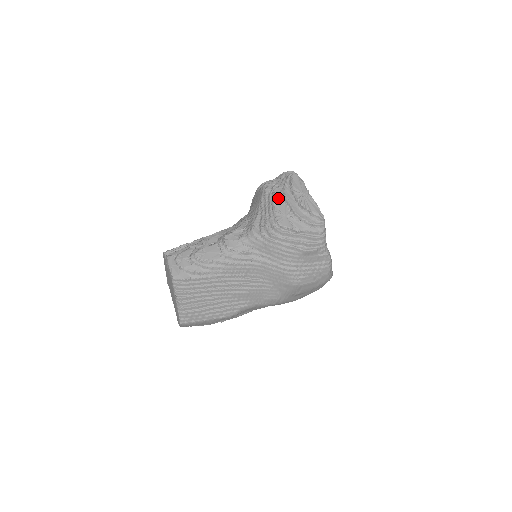
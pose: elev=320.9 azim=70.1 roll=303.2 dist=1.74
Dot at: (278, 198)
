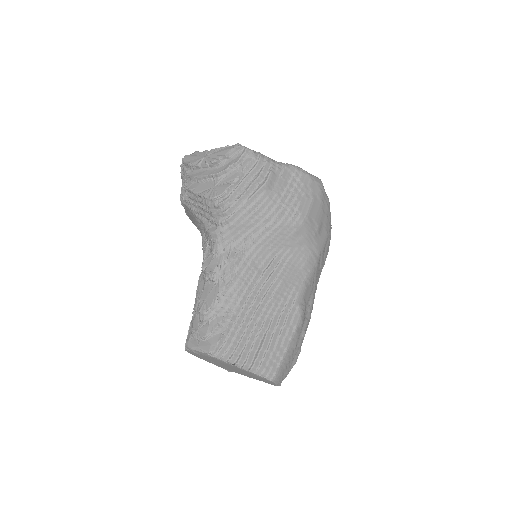
Dot at: (195, 187)
